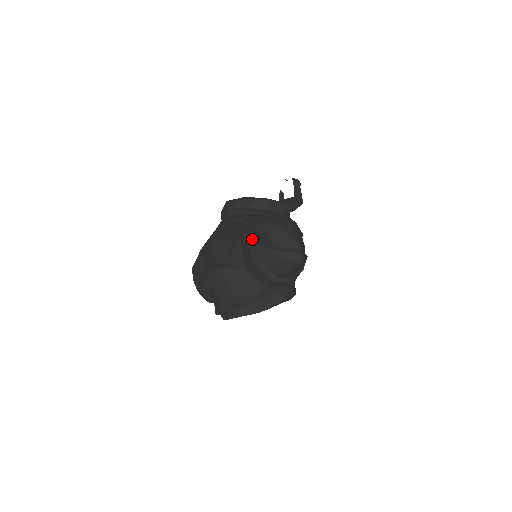
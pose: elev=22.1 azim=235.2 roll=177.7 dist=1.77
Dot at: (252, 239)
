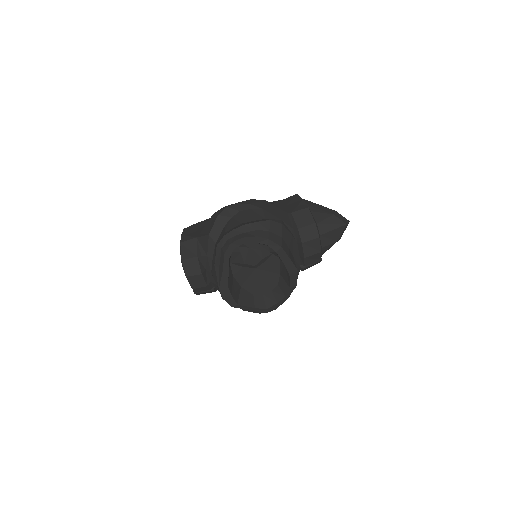
Dot at: occluded
